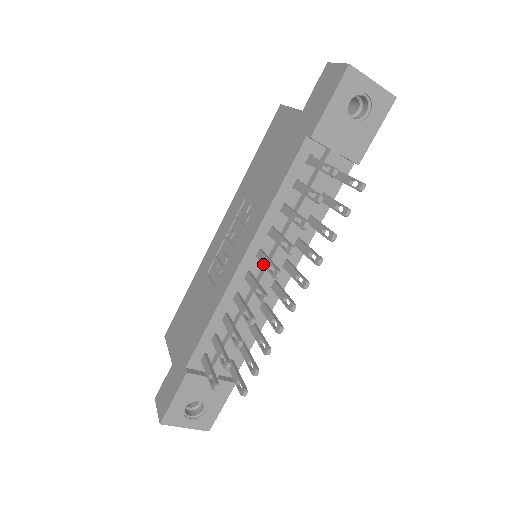
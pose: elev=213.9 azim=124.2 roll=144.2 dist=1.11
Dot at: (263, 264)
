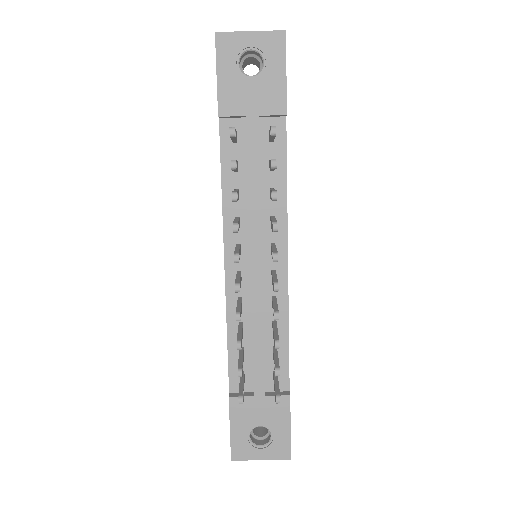
Dot at: occluded
